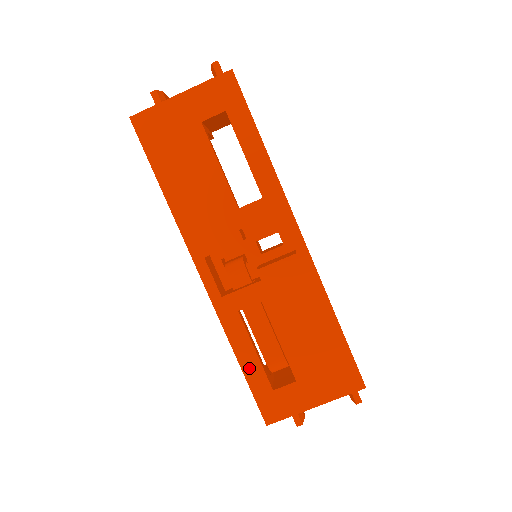
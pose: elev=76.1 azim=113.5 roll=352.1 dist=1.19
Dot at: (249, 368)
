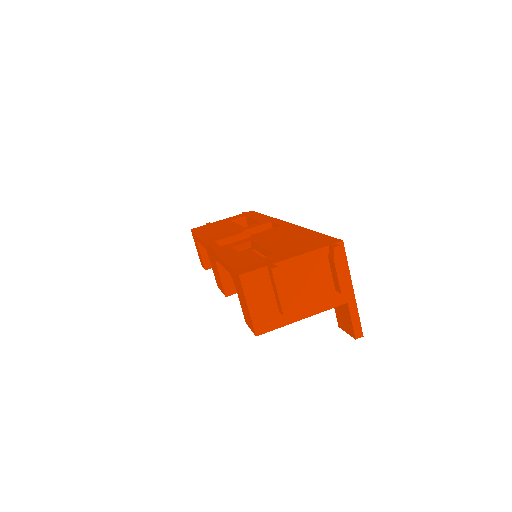
Dot at: (232, 260)
